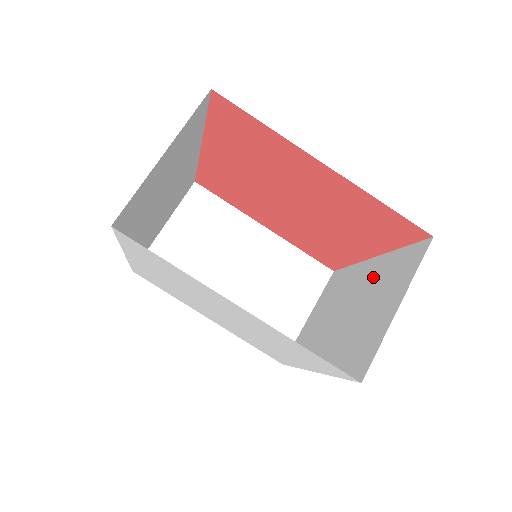
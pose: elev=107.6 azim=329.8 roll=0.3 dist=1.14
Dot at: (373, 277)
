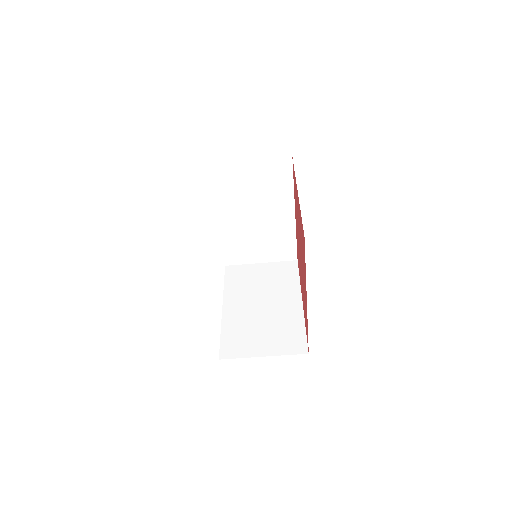
Dot at: (286, 315)
